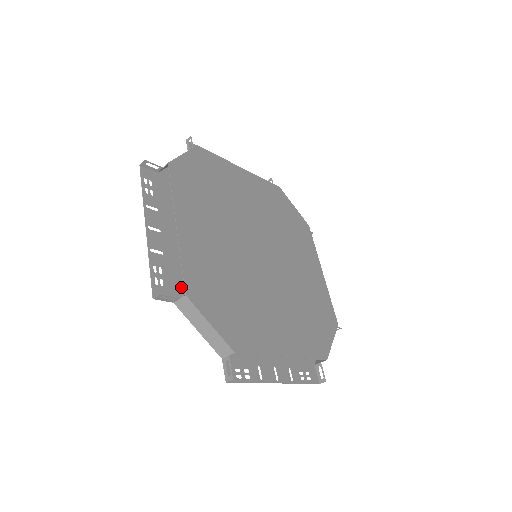
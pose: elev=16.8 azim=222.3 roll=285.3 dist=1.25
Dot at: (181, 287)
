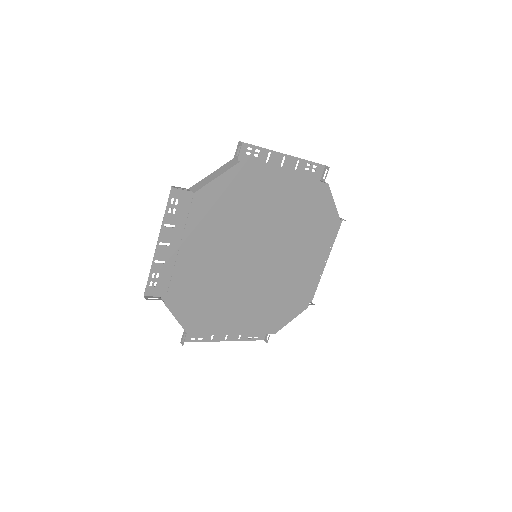
Dot at: occluded
